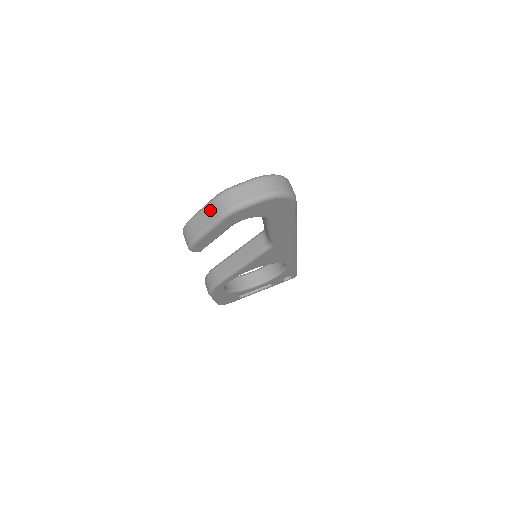
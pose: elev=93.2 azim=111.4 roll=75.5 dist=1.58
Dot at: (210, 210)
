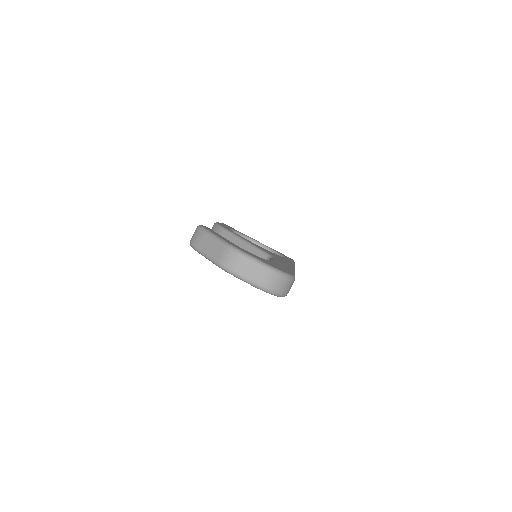
Dot at: (217, 249)
